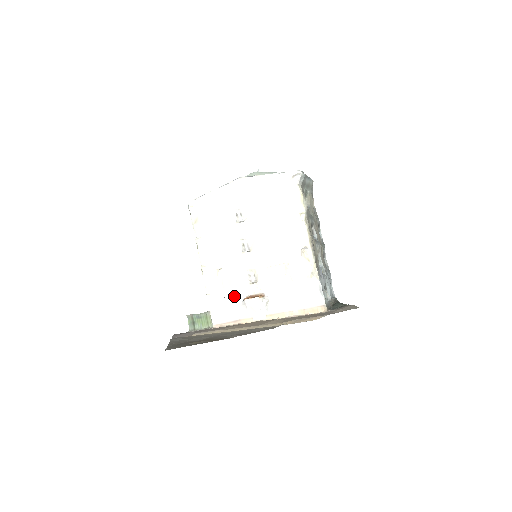
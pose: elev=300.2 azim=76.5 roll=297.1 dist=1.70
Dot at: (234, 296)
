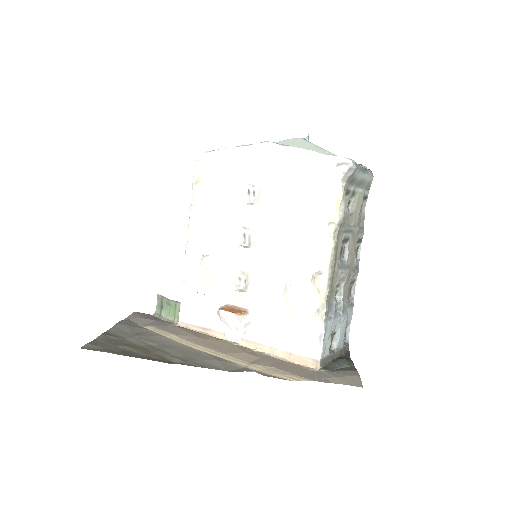
Dot at: (213, 297)
